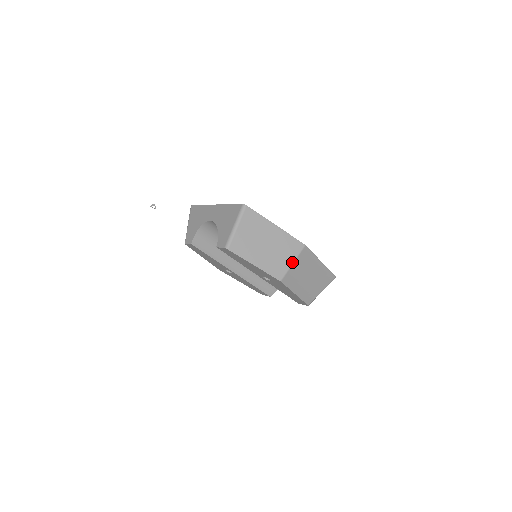
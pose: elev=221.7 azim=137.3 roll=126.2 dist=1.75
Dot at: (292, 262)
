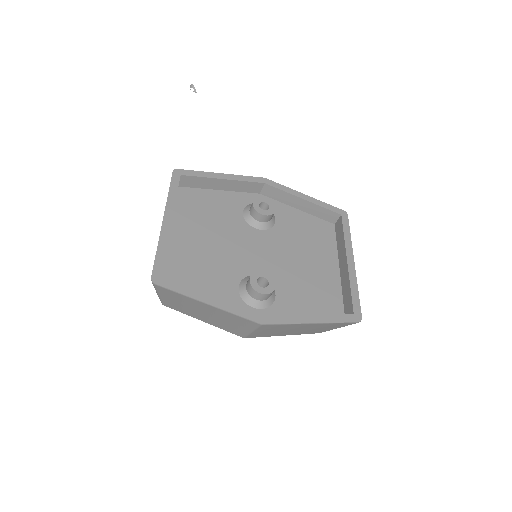
Dot at: (250, 331)
